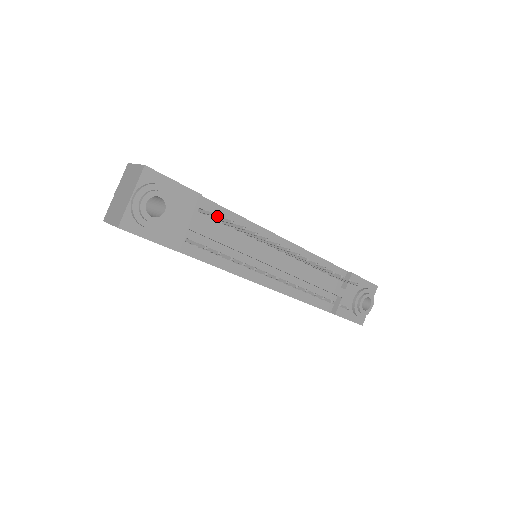
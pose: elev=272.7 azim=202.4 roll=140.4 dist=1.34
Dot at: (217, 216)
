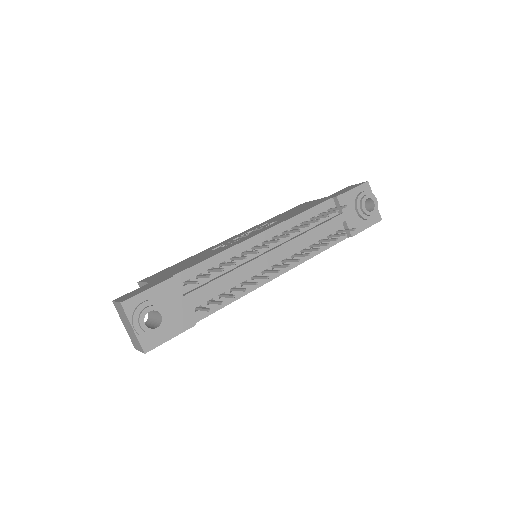
Dot at: occluded
